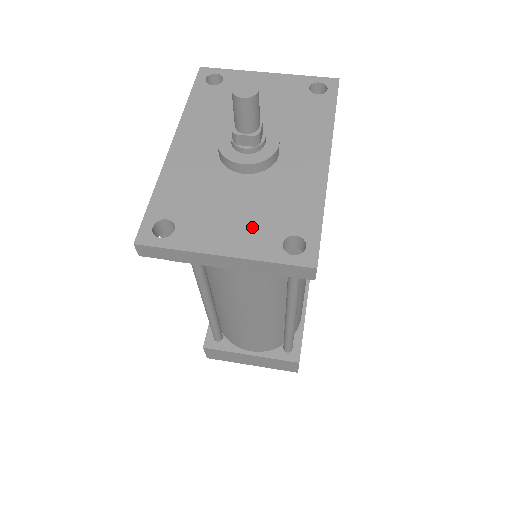
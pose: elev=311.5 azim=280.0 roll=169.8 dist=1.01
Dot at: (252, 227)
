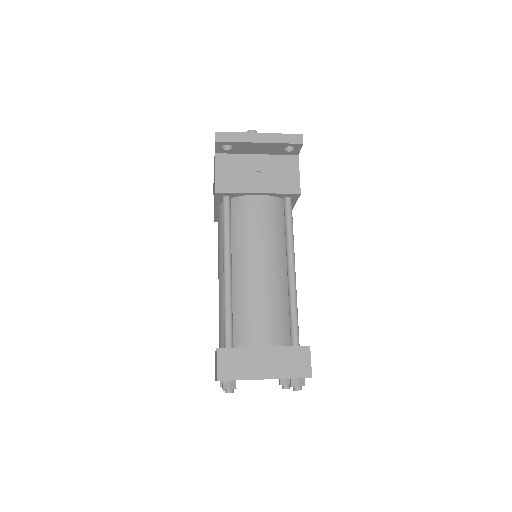
Dot at: occluded
